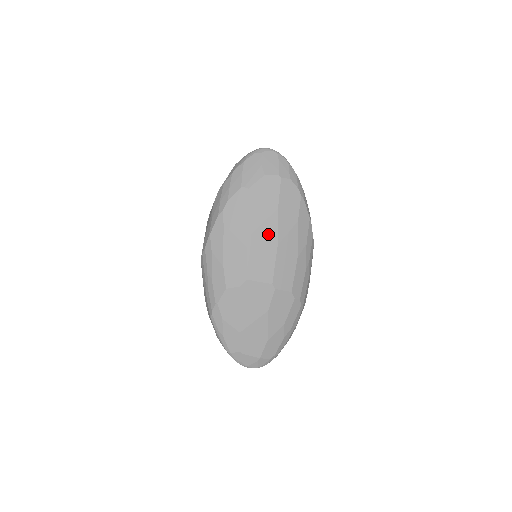
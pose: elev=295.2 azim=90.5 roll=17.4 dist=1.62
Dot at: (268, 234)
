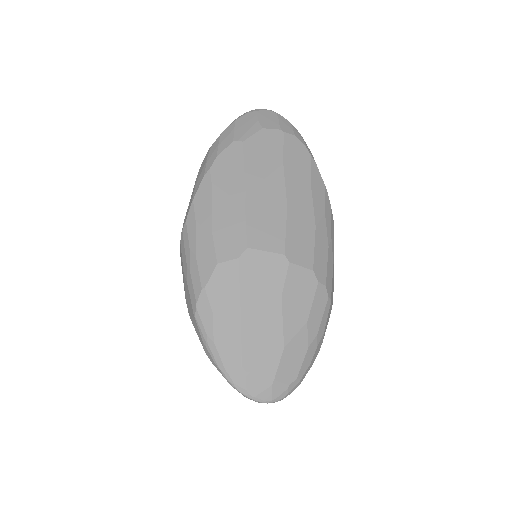
Dot at: (273, 192)
